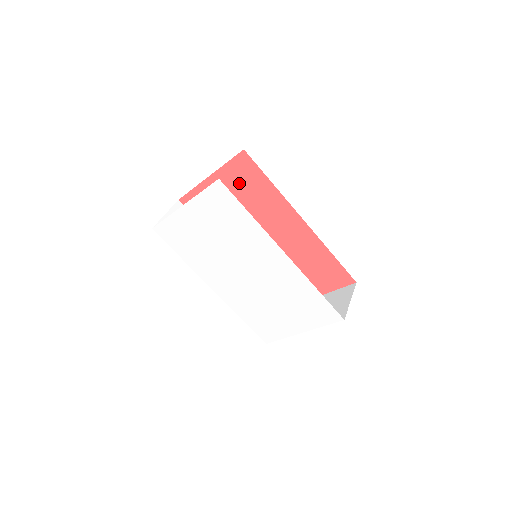
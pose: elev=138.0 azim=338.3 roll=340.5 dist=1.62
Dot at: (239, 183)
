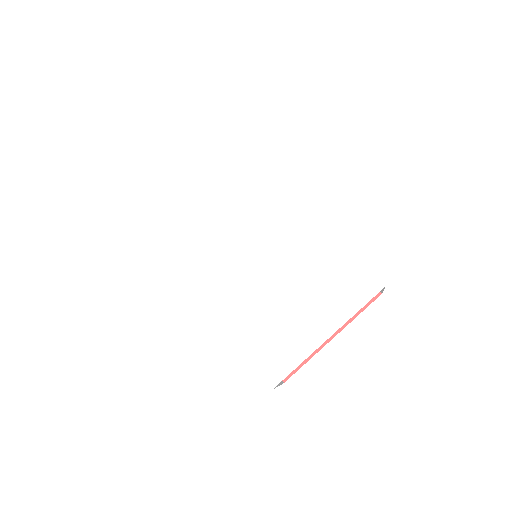
Dot at: occluded
